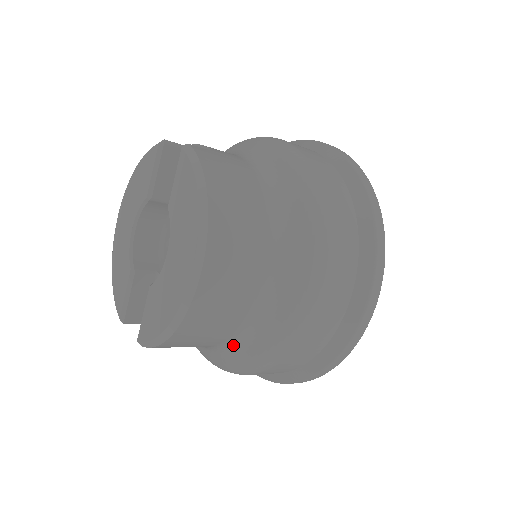
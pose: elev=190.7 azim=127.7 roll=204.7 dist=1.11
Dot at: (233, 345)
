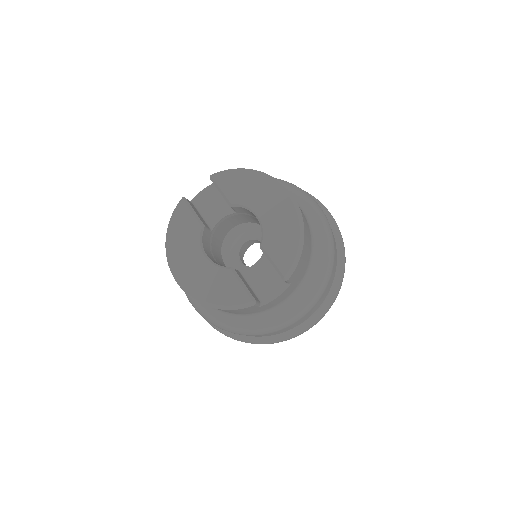
Dot at: (313, 260)
